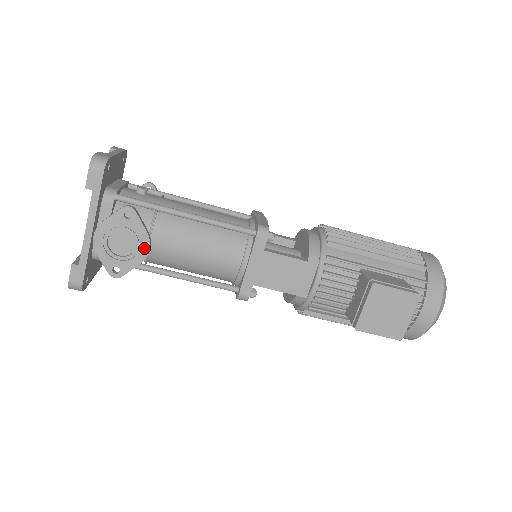
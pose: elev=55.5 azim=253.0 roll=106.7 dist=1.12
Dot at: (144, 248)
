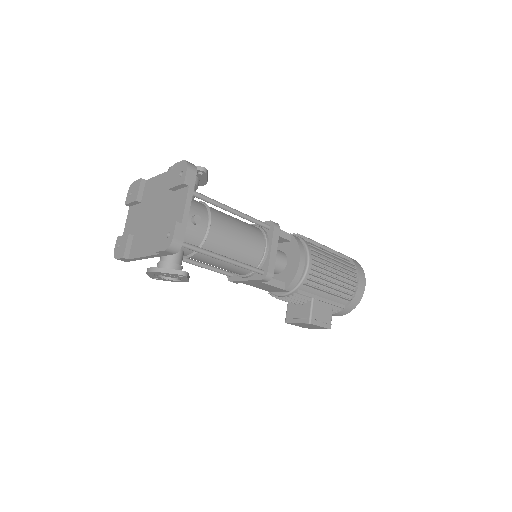
Dot at: (182, 281)
